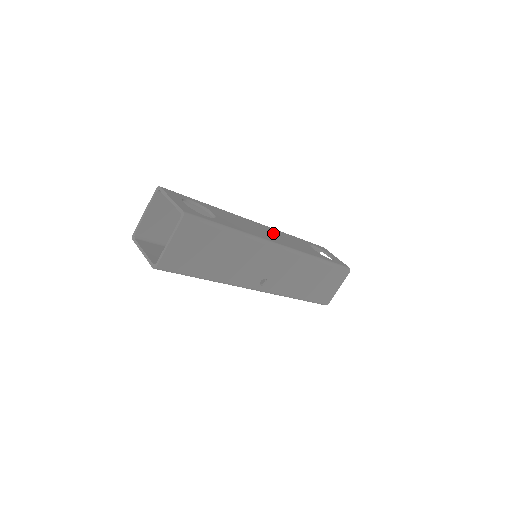
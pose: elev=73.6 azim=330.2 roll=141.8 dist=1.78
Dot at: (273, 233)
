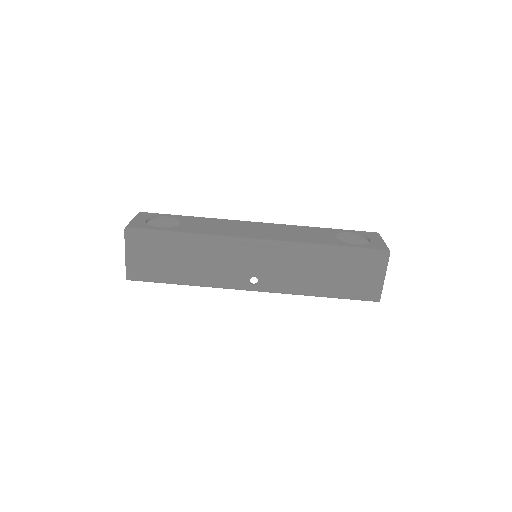
Dot at: (268, 229)
